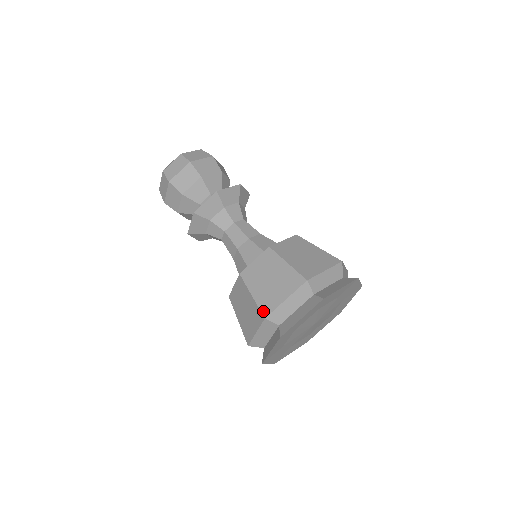
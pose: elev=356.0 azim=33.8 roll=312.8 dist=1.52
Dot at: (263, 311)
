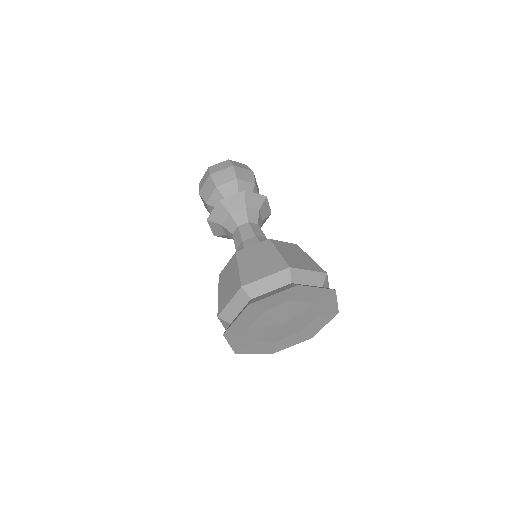
Dot at: (243, 281)
